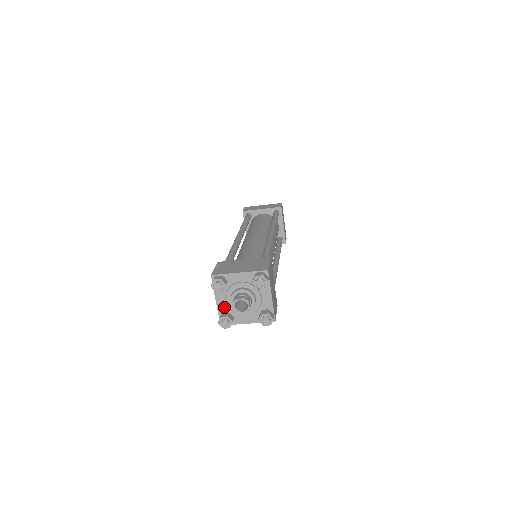
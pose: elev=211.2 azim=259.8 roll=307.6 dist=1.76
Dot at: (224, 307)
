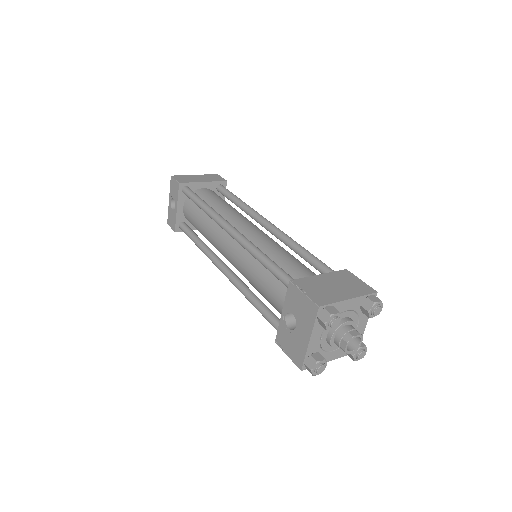
Dot at: (315, 346)
